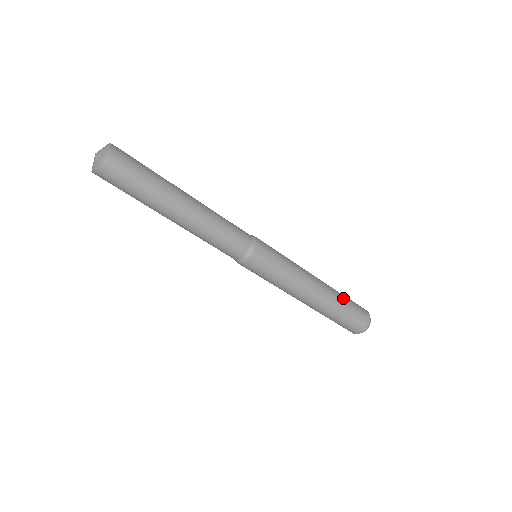
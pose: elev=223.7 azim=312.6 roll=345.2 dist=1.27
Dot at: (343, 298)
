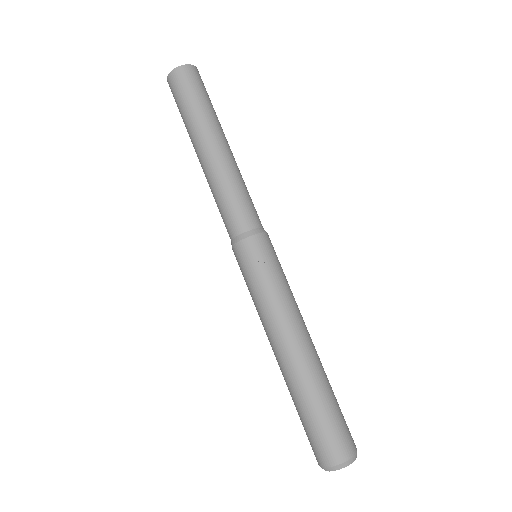
Dot at: occluded
